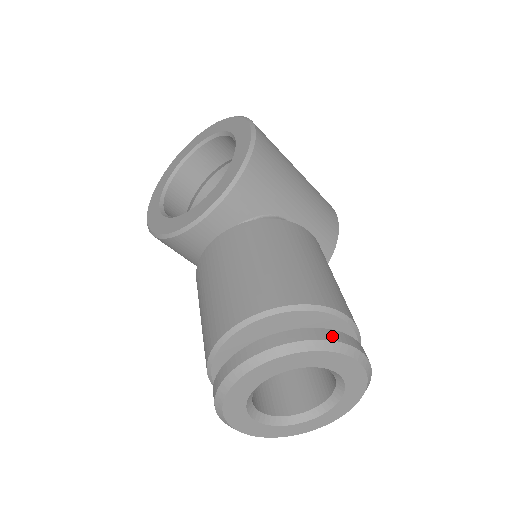
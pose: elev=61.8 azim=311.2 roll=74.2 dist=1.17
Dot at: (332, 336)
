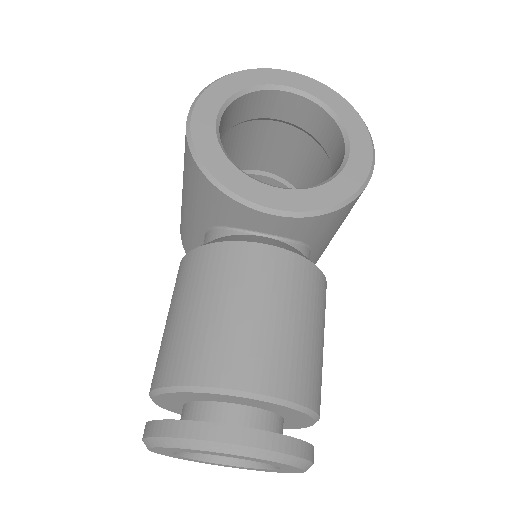
Dot at: (313, 456)
